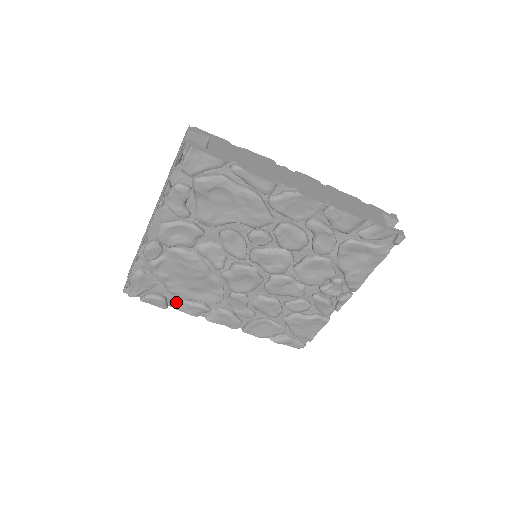
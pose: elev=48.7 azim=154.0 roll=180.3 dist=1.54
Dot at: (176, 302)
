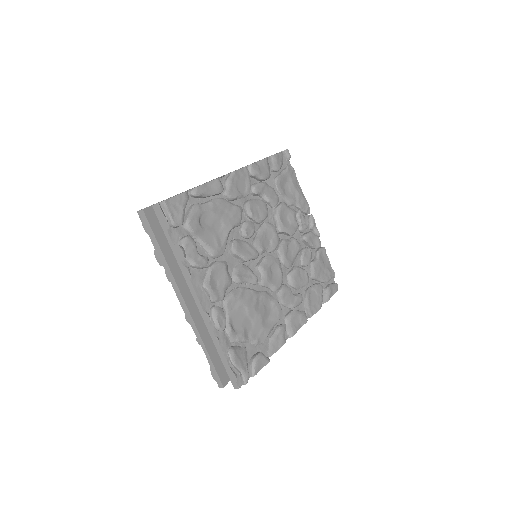
Dot at: (267, 349)
